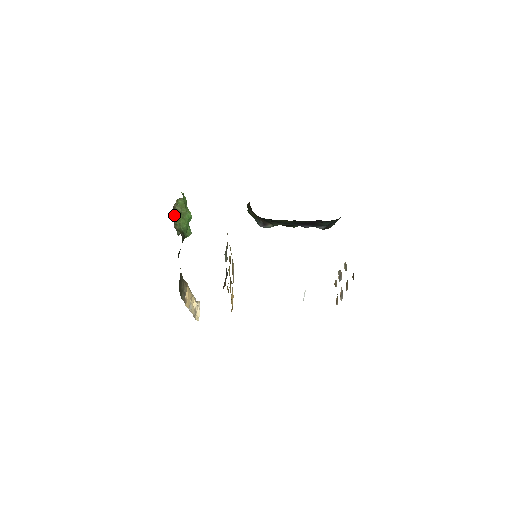
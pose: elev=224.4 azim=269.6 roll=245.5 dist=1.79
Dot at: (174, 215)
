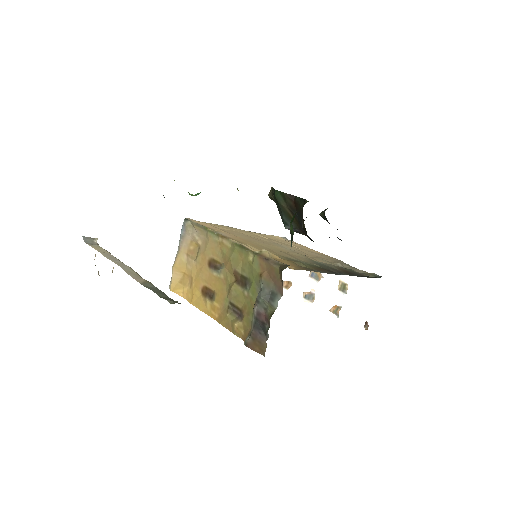
Dot at: occluded
